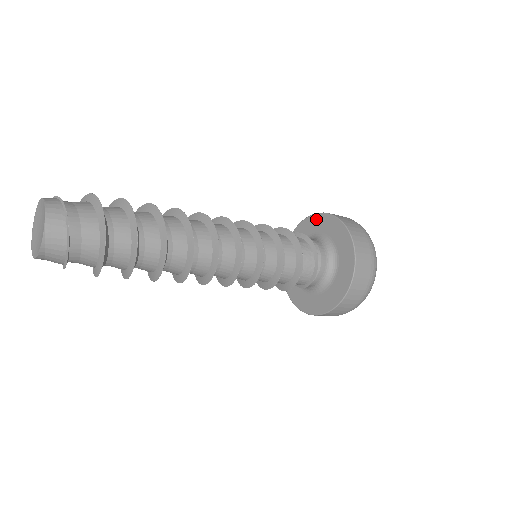
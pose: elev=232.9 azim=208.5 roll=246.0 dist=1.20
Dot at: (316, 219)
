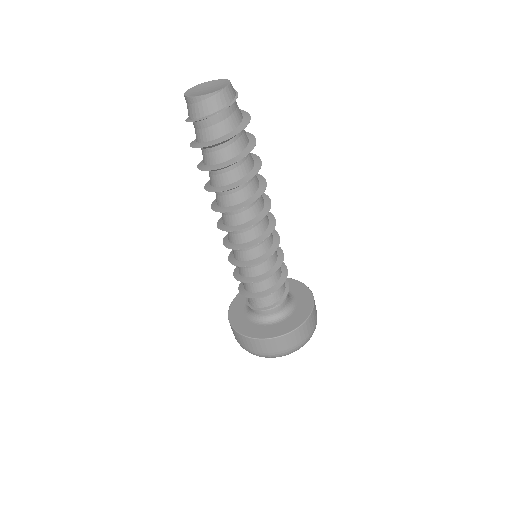
Dot at: (291, 282)
